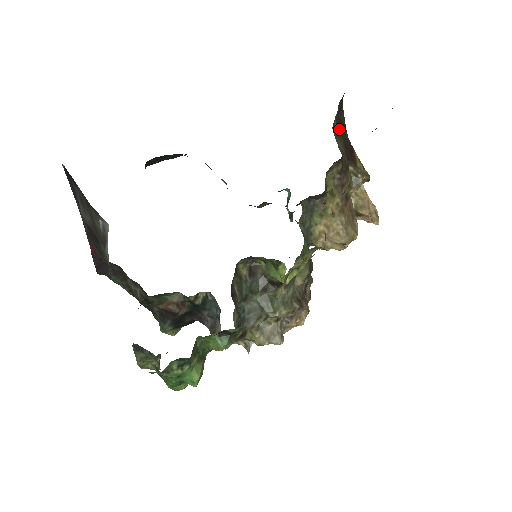
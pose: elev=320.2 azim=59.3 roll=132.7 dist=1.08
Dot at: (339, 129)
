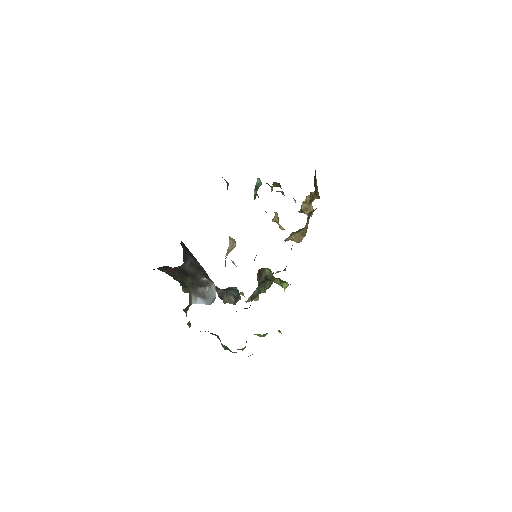
Dot at: occluded
